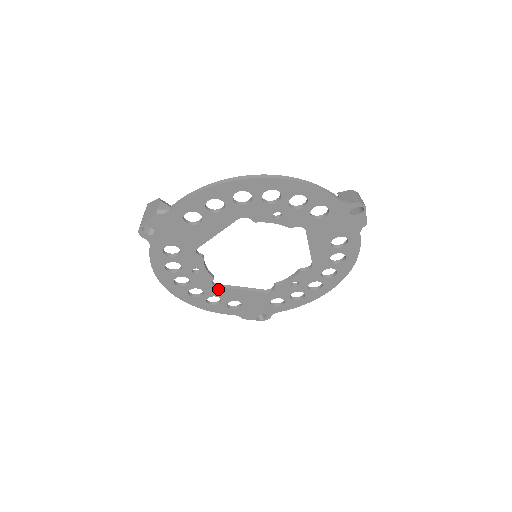
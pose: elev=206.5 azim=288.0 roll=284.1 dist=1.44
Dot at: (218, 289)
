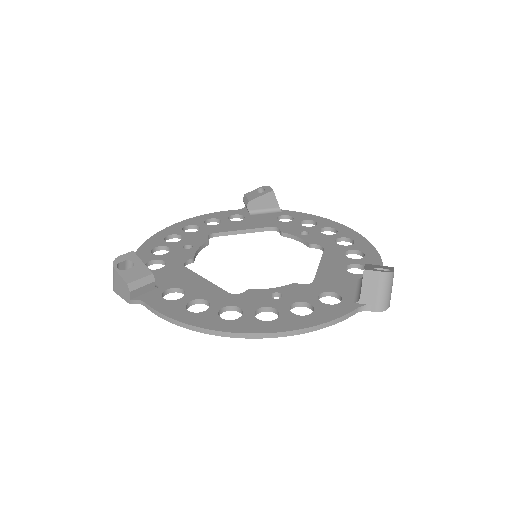
Dot at: (216, 234)
